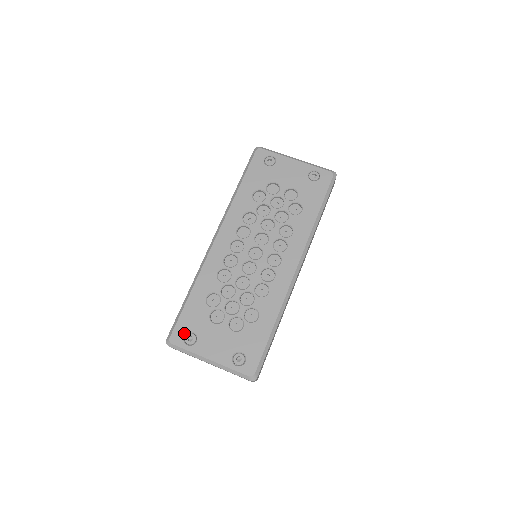
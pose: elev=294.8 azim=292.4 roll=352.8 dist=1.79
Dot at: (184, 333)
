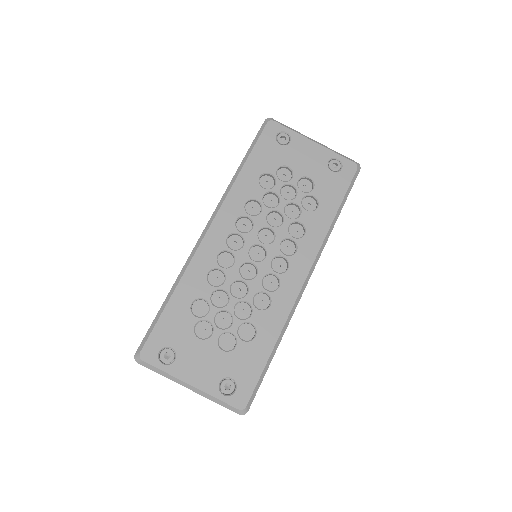
Dot at: (159, 348)
